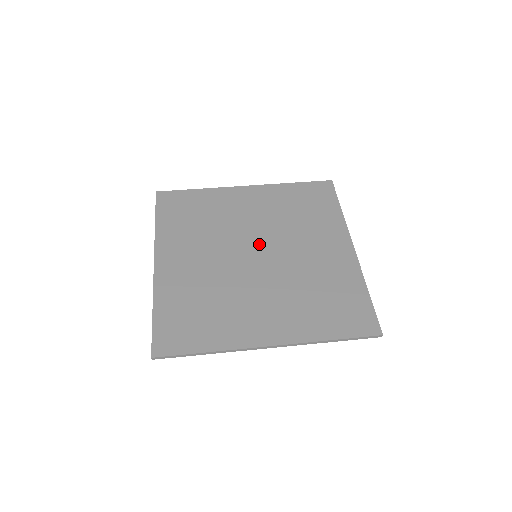
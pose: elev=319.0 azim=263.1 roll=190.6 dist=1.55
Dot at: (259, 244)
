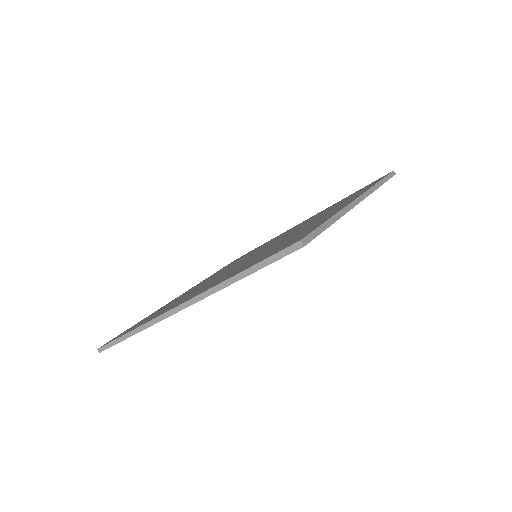
Dot at: (246, 258)
